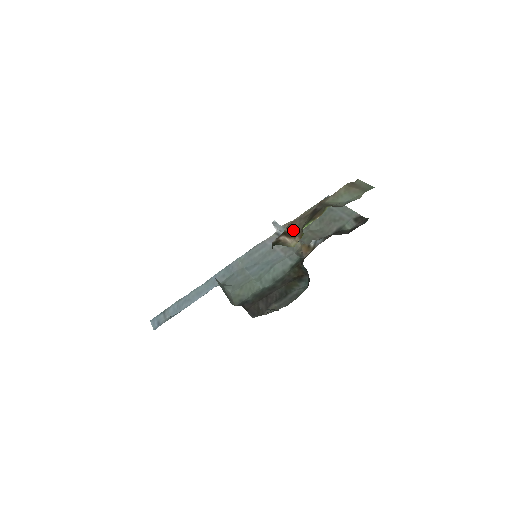
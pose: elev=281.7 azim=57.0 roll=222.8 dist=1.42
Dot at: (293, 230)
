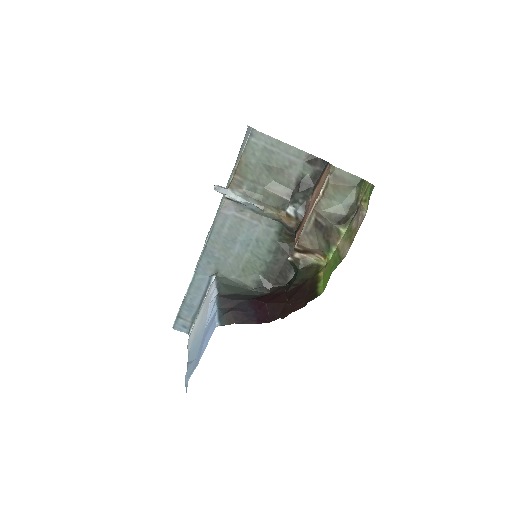
Dot at: (309, 249)
